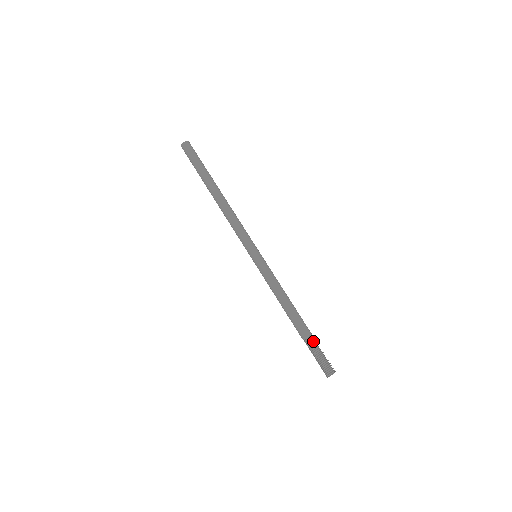
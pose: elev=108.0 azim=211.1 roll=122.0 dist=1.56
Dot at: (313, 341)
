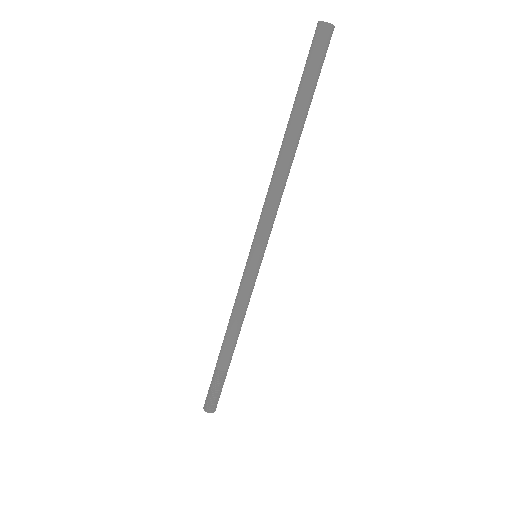
Dot at: (221, 378)
